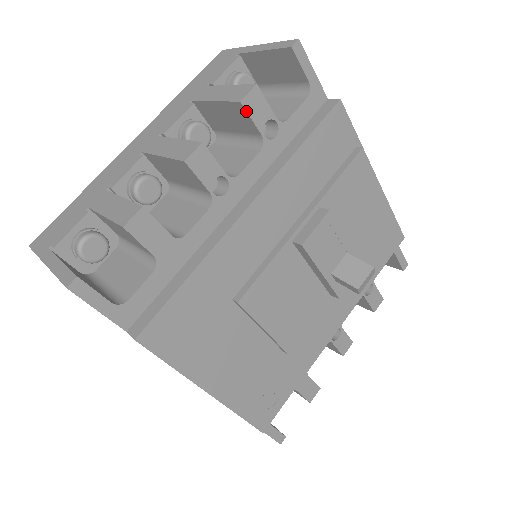
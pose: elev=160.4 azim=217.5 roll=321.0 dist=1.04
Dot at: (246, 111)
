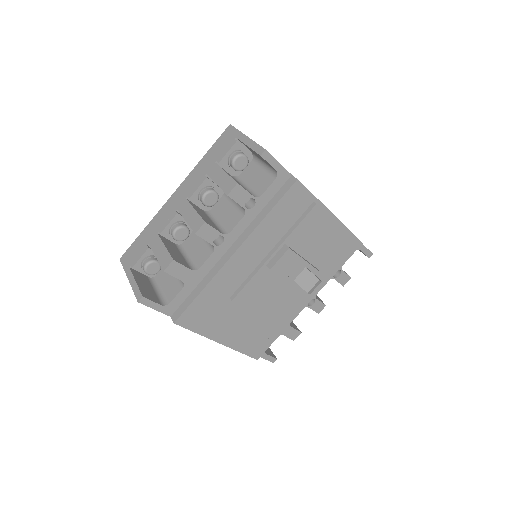
Dot at: occluded
